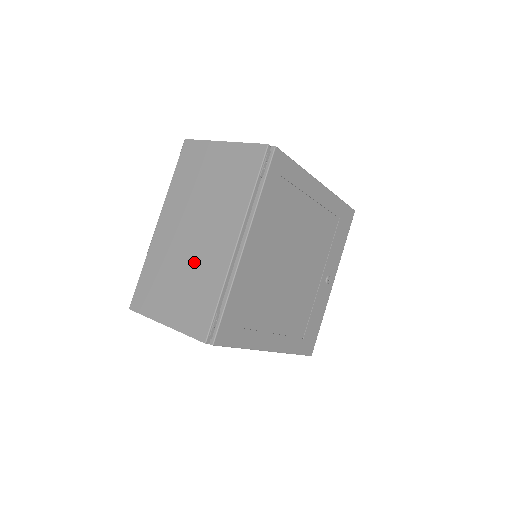
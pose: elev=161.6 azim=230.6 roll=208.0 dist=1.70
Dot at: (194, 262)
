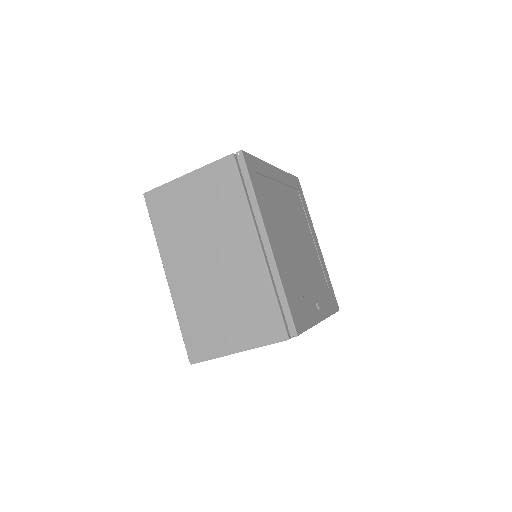
Dot at: occluded
